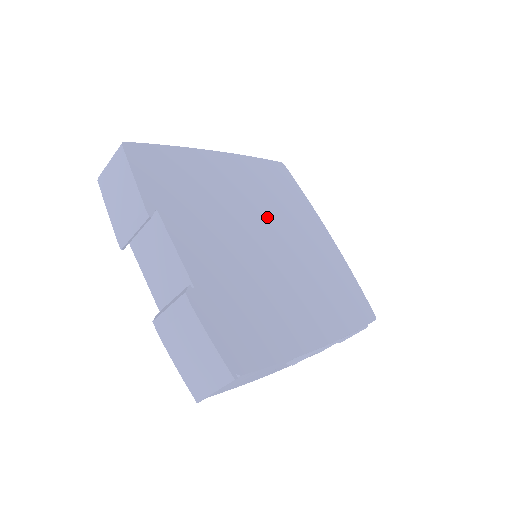
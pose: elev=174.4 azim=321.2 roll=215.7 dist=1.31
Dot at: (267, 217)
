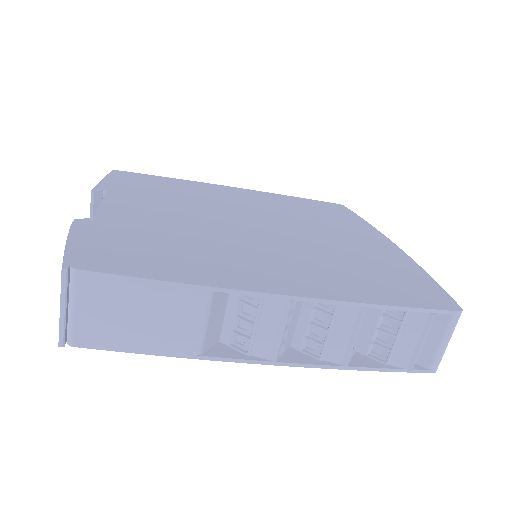
Dot at: (273, 218)
